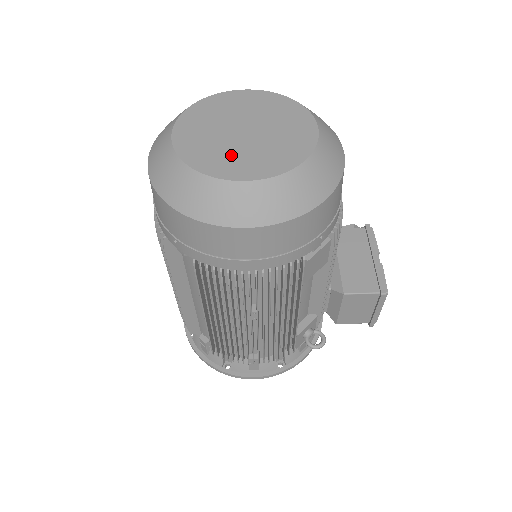
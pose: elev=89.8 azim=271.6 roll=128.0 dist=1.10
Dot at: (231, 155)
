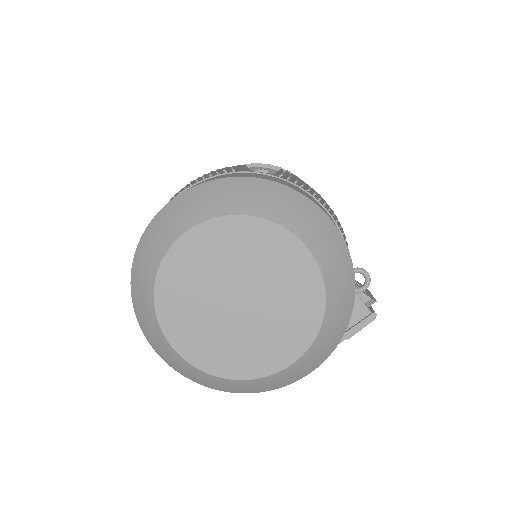
Dot at: (196, 315)
